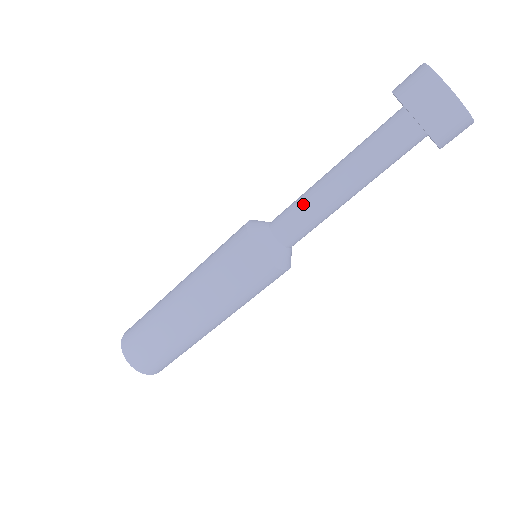
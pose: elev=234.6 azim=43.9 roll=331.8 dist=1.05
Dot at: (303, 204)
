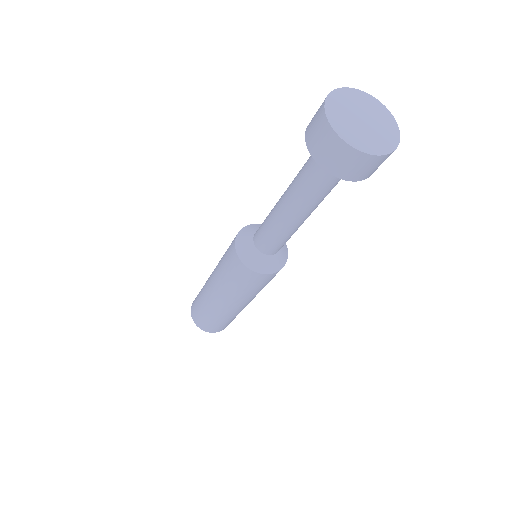
Dot at: (269, 227)
